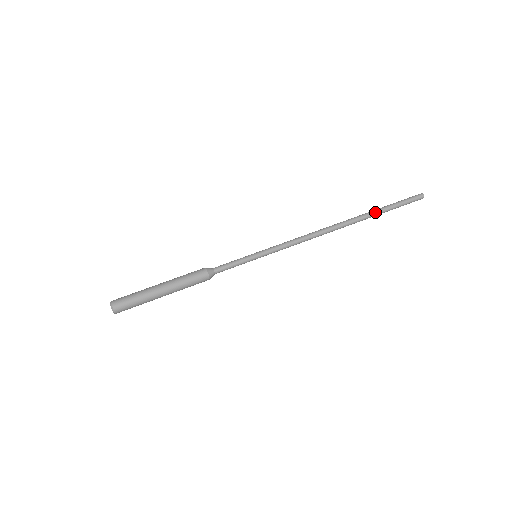
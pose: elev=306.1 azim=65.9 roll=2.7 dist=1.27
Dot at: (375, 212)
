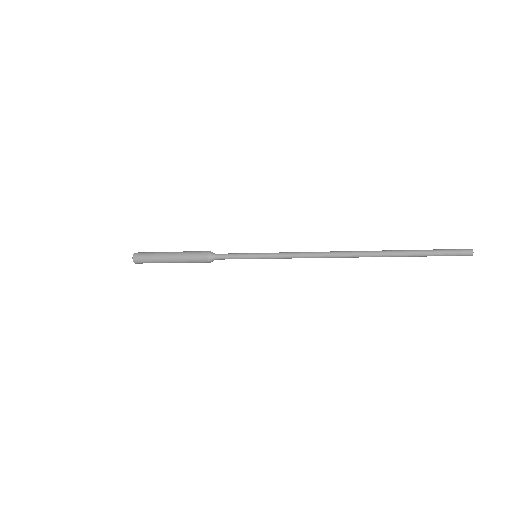
Dot at: (397, 250)
